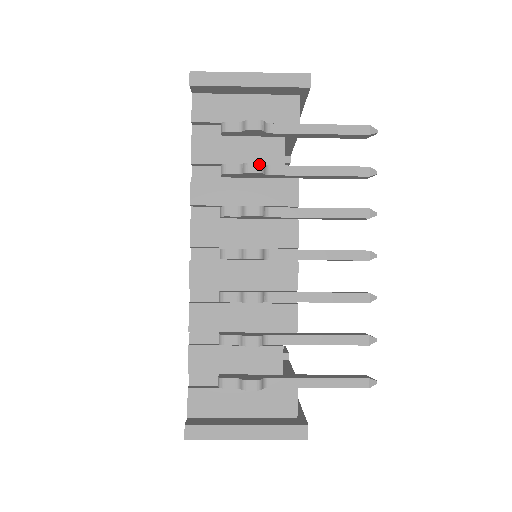
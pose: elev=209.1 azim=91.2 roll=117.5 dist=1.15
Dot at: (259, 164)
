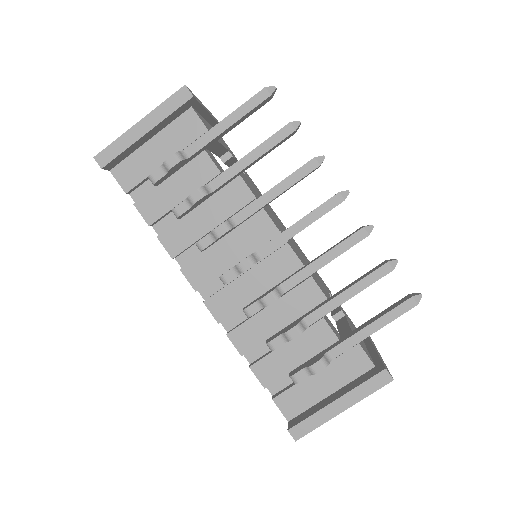
Dot at: (199, 190)
